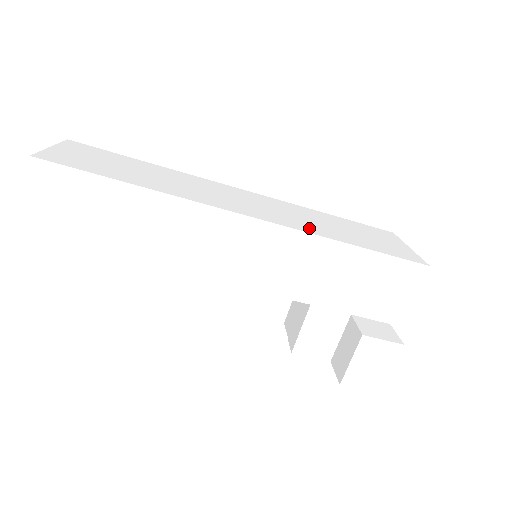
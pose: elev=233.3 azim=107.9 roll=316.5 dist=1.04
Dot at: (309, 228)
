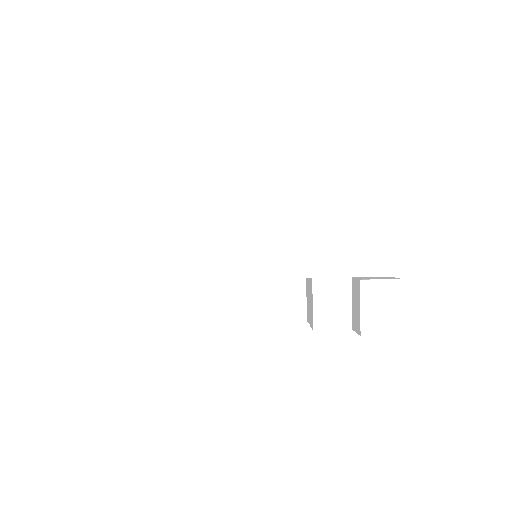
Dot at: occluded
